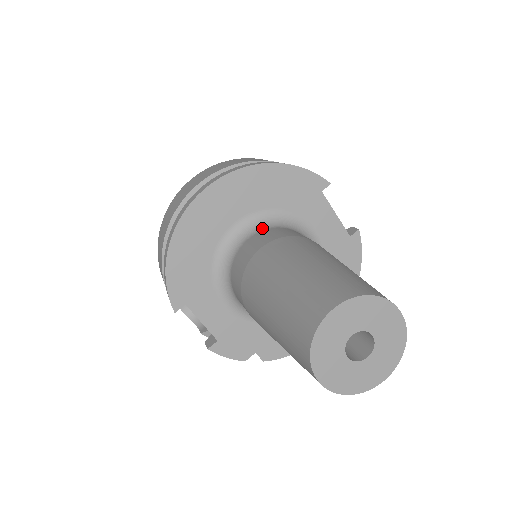
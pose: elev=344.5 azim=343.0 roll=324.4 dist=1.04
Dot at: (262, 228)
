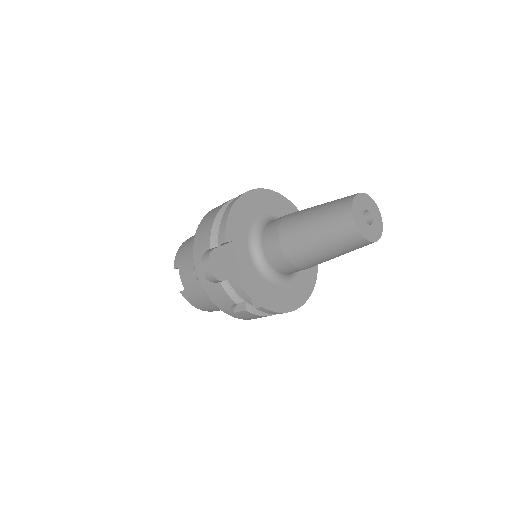
Dot at: occluded
